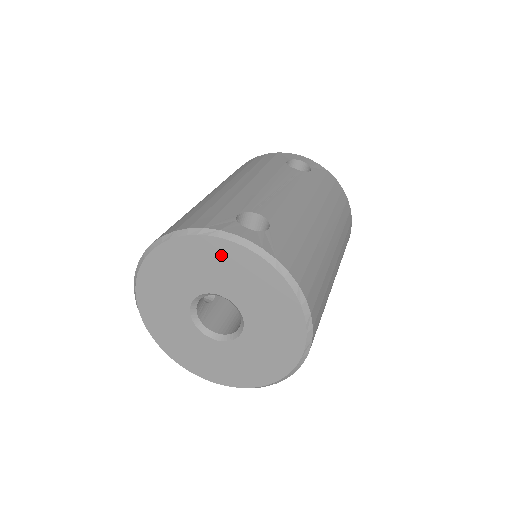
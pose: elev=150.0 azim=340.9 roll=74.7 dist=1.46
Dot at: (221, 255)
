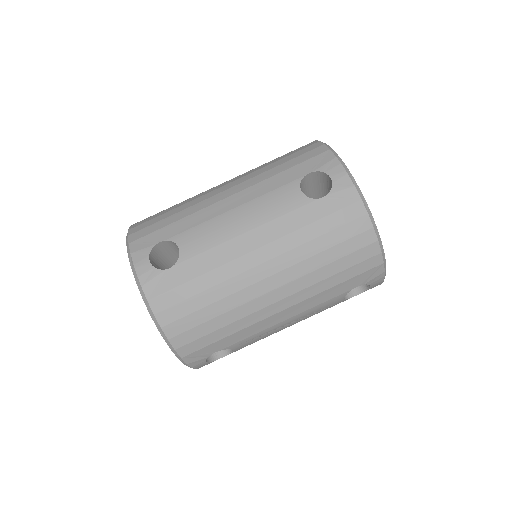
Dot at: occluded
